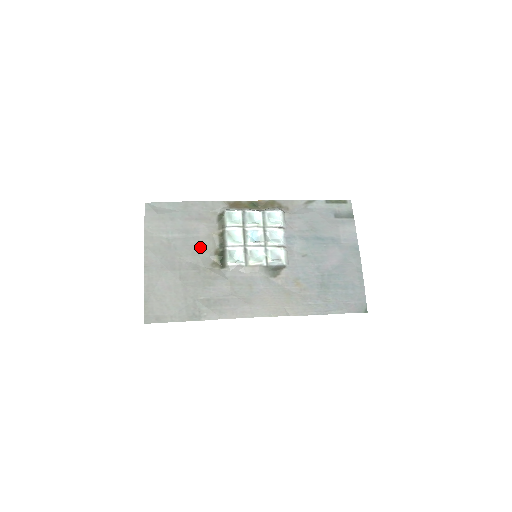
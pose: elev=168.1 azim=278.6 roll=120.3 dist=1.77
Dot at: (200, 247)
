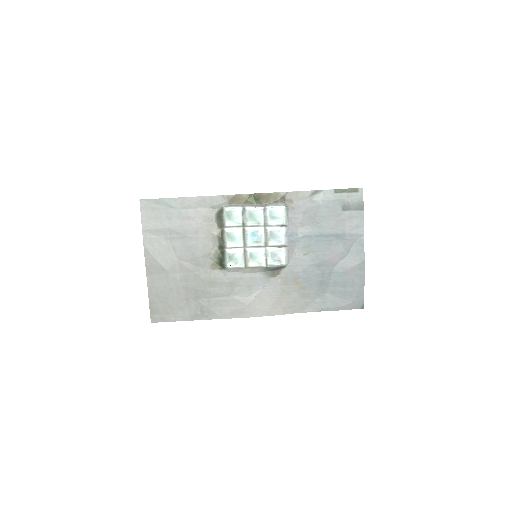
Dot at: (199, 248)
